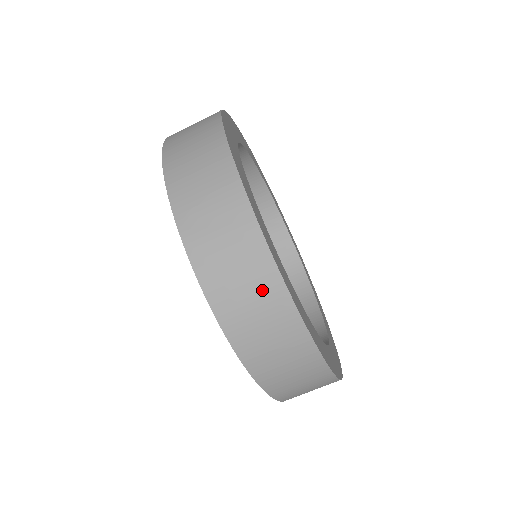
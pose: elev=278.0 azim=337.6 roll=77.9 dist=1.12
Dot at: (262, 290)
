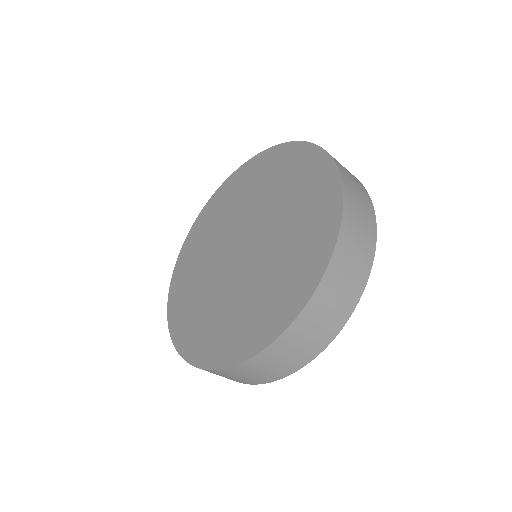
Dot at: (364, 253)
